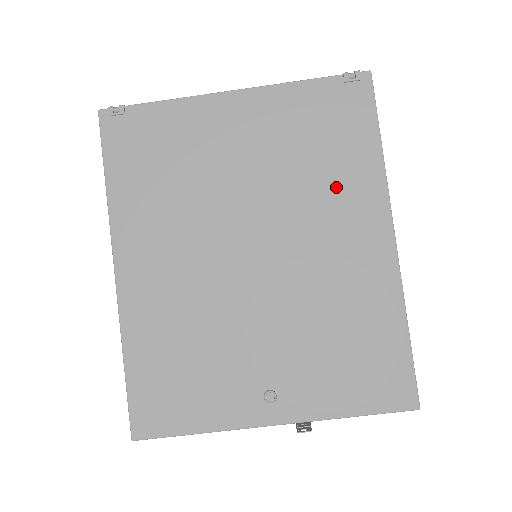
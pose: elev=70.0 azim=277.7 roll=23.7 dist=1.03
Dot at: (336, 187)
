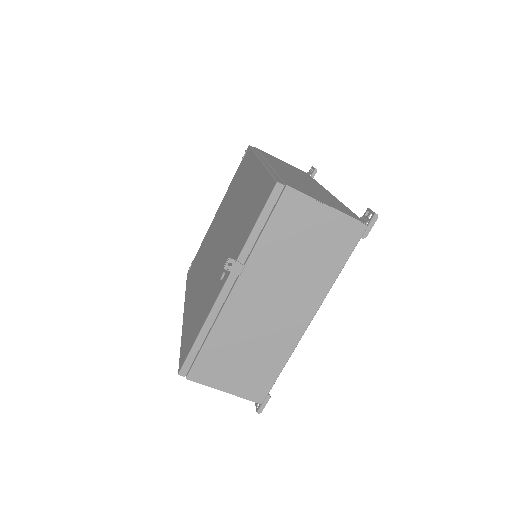
Dot at: (242, 182)
